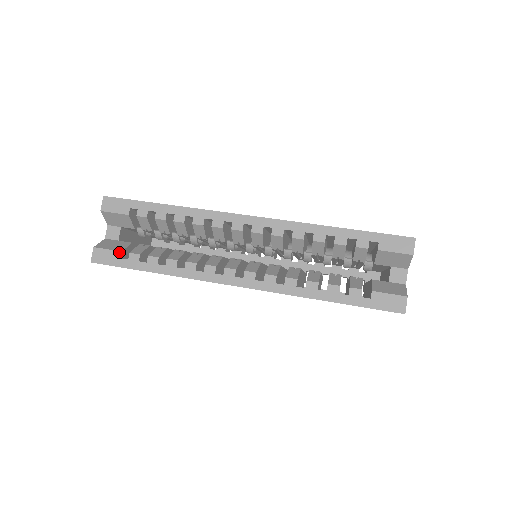
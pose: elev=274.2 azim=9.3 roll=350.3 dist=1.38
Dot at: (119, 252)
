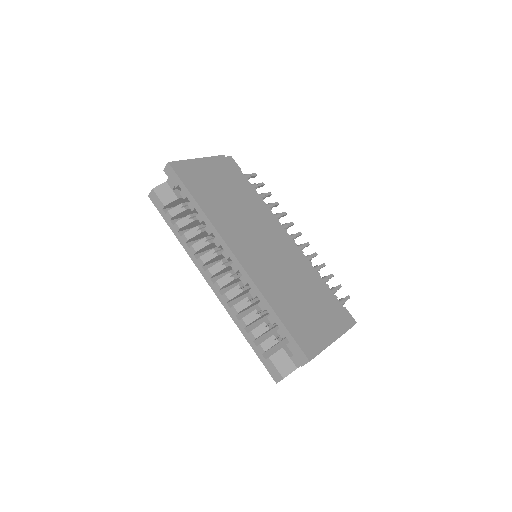
Dot at: (163, 205)
